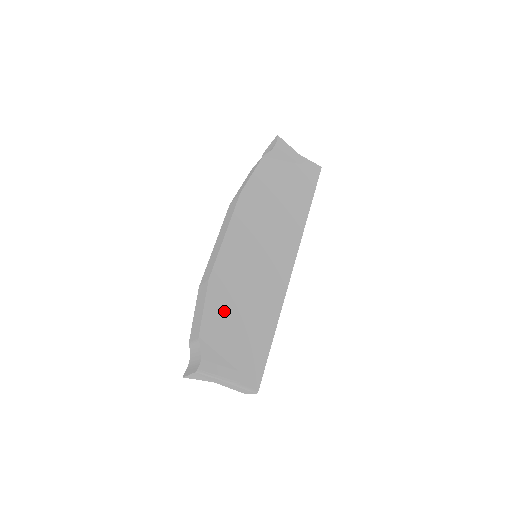
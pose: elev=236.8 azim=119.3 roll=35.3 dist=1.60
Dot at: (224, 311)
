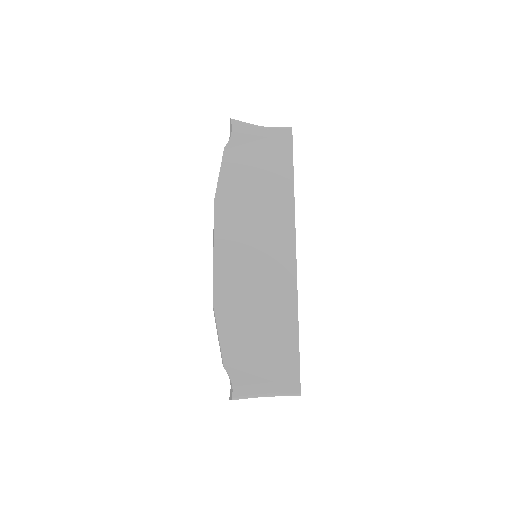
Dot at: (239, 330)
